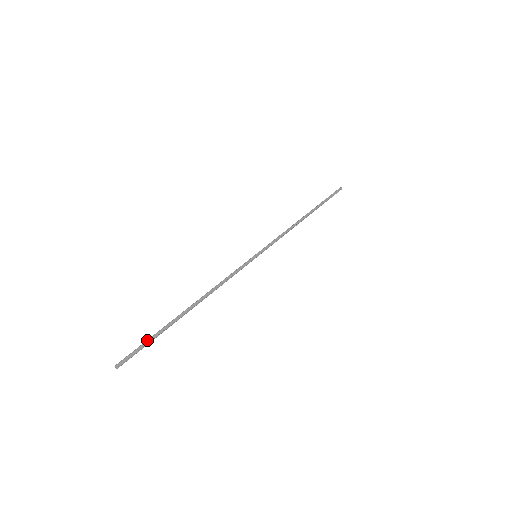
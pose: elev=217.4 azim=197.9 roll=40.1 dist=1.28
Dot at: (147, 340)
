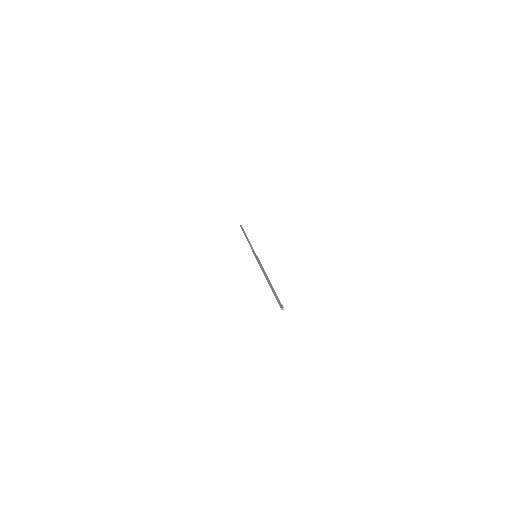
Dot at: (275, 295)
